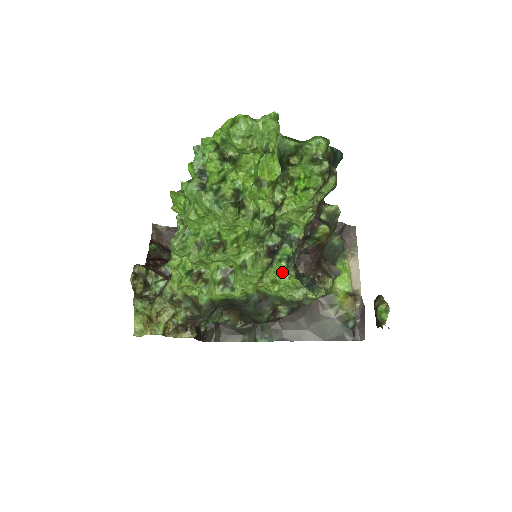
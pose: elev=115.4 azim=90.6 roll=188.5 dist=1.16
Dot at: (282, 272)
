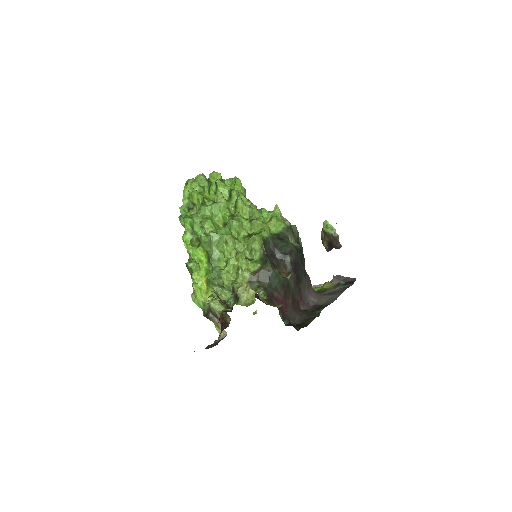
Dot at: (267, 213)
